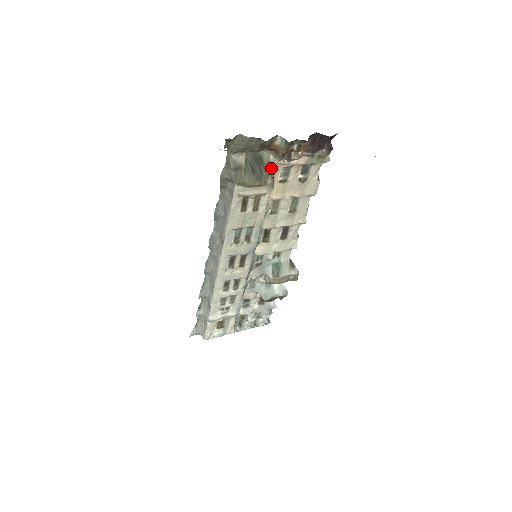
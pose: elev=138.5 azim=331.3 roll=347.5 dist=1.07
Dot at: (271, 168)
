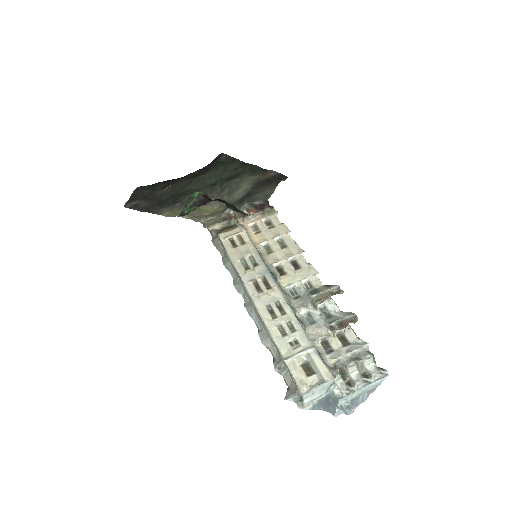
Dot at: occluded
